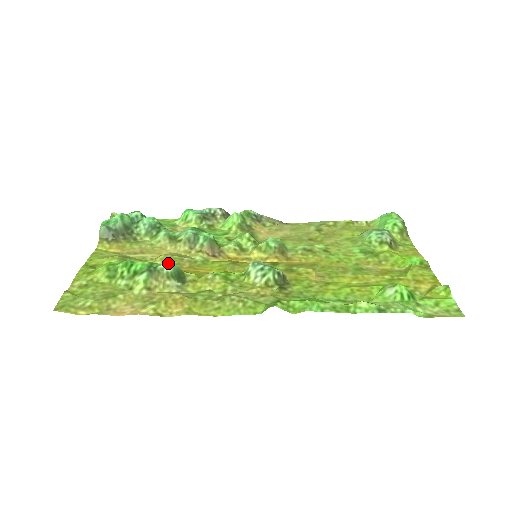
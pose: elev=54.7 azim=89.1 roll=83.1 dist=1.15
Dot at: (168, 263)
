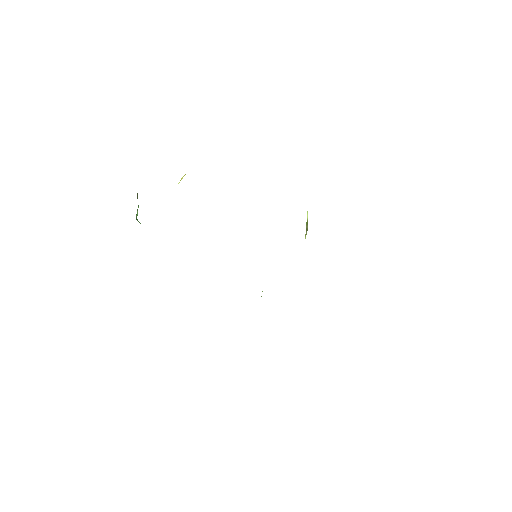
Dot at: occluded
